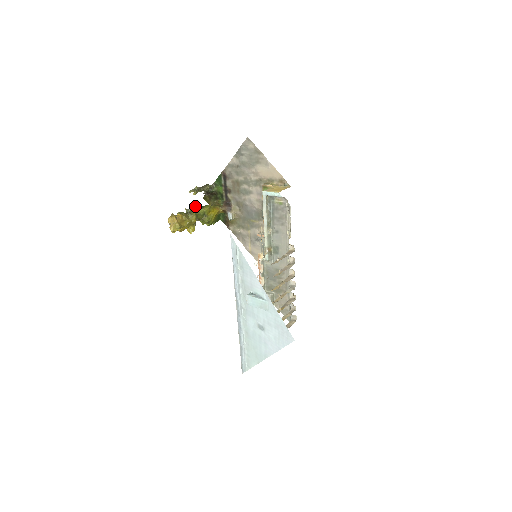
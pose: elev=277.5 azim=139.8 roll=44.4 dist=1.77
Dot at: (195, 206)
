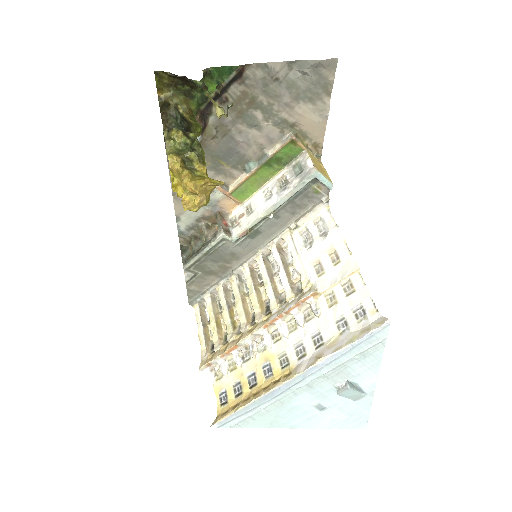
Dot at: (177, 116)
